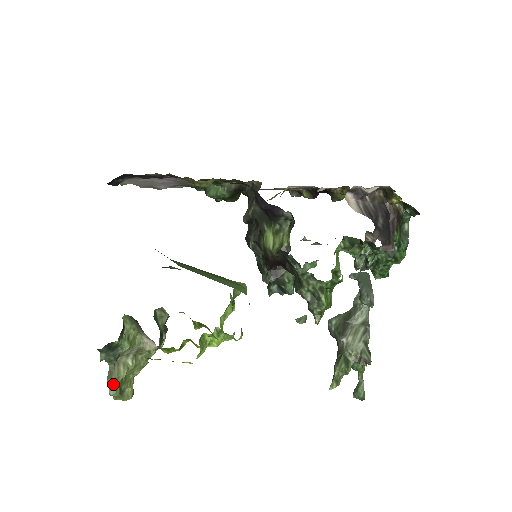
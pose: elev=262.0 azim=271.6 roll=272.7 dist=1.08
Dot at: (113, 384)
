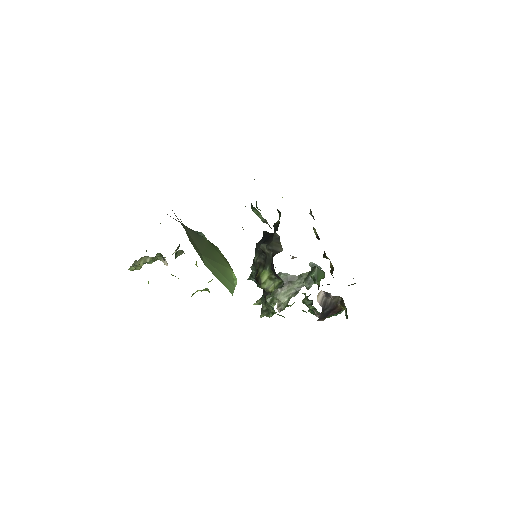
Dot at: (133, 267)
